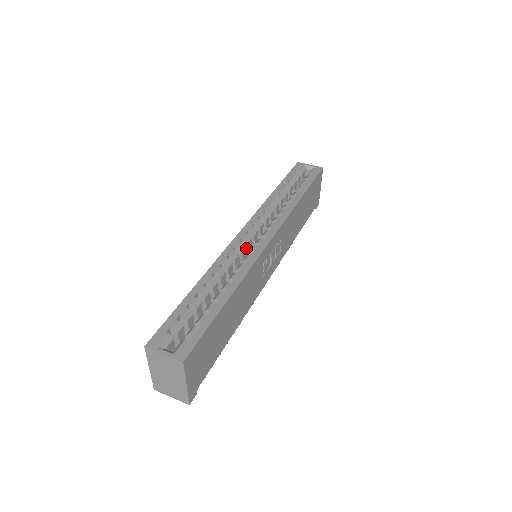
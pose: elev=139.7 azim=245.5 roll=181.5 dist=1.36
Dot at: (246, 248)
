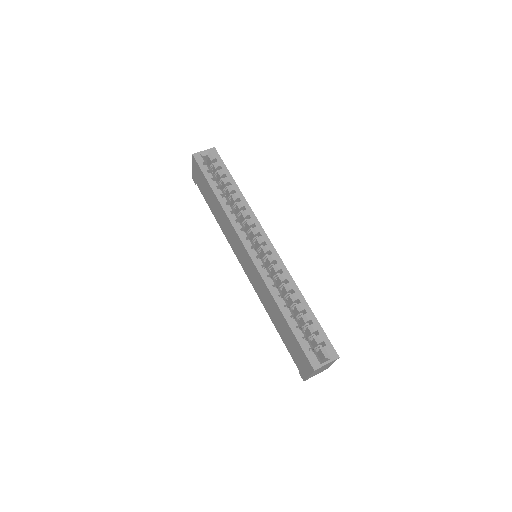
Dot at: occluded
